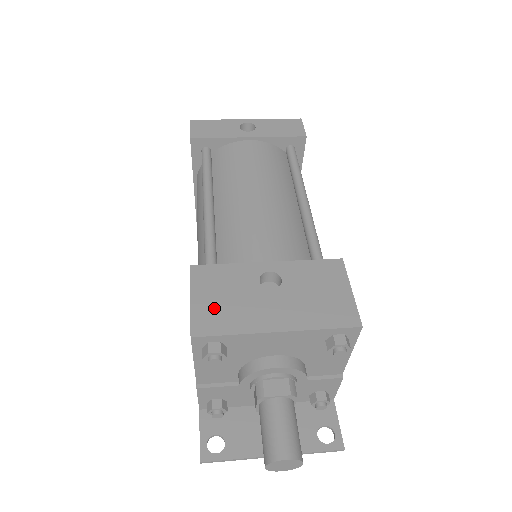
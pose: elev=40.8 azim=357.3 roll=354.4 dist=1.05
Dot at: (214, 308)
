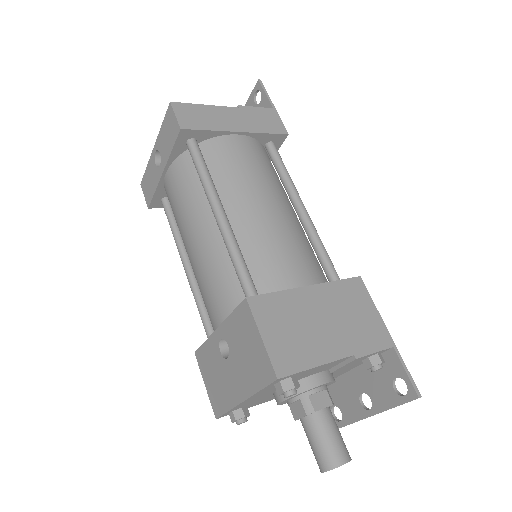
Dot at: (214, 390)
